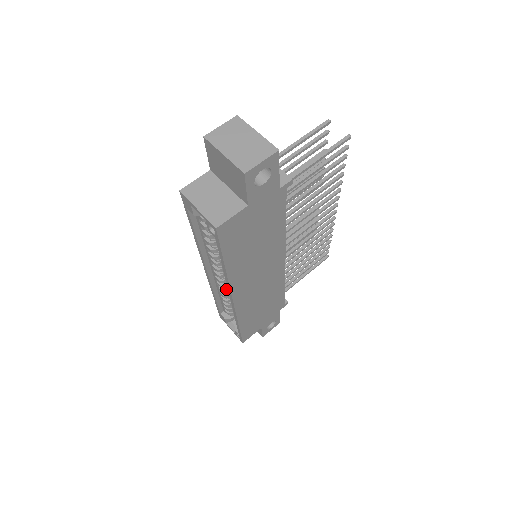
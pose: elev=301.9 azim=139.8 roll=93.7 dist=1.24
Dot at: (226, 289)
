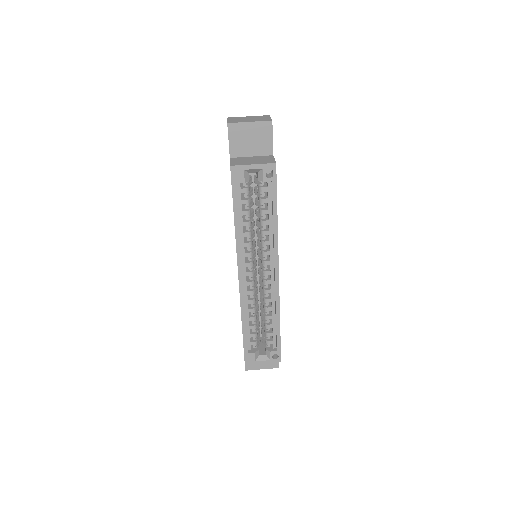
Dot at: (254, 296)
